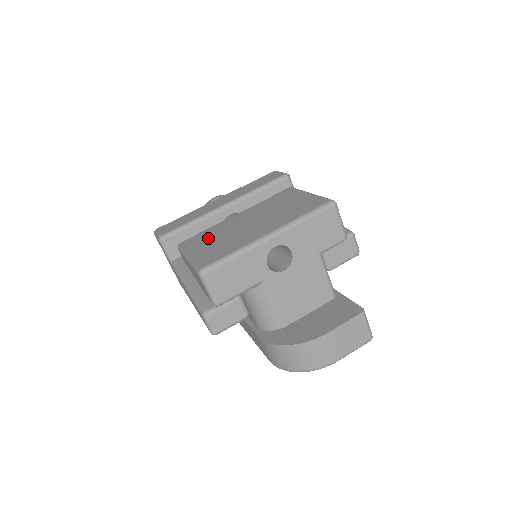
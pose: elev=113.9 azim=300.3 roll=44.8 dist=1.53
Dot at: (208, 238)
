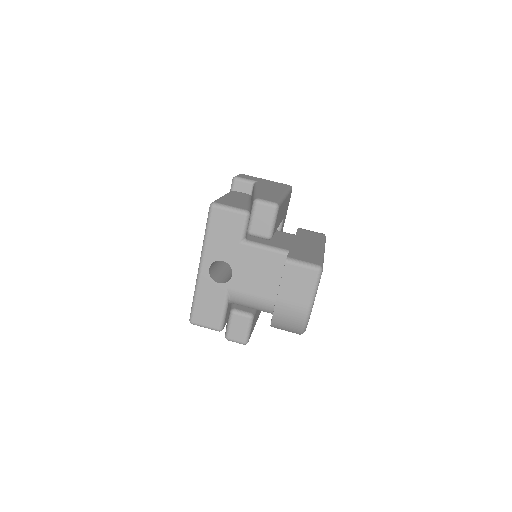
Dot at: occluded
